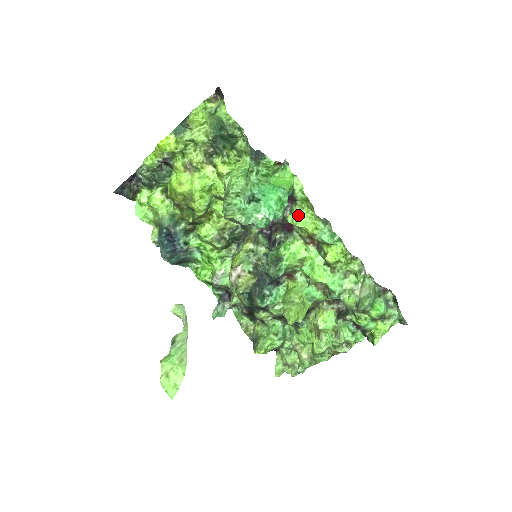
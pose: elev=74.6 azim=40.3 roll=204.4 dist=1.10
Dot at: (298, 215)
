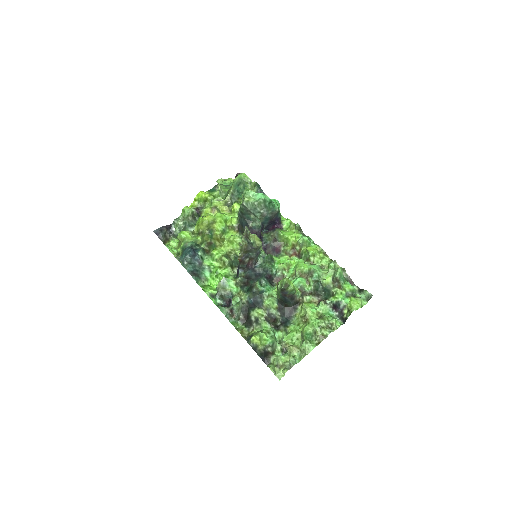
Dot at: (285, 232)
